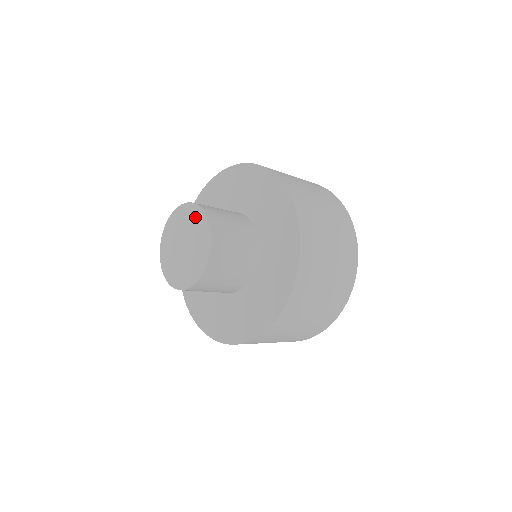
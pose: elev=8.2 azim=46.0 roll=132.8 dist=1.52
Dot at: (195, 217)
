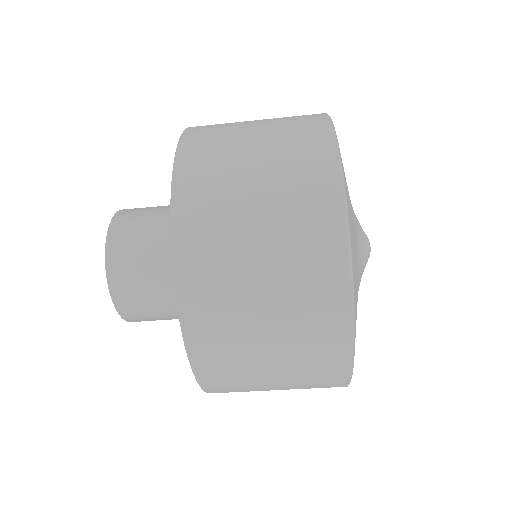
Dot at: occluded
